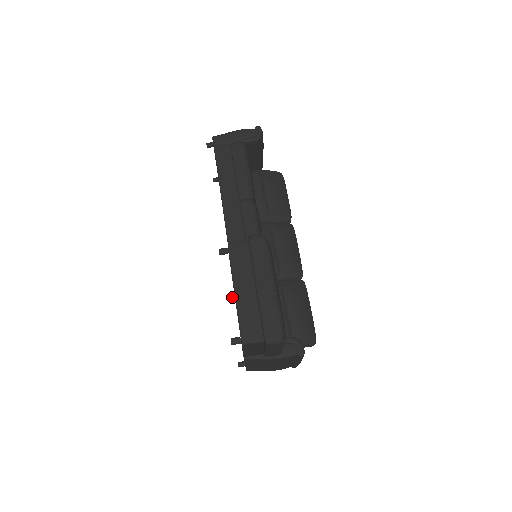
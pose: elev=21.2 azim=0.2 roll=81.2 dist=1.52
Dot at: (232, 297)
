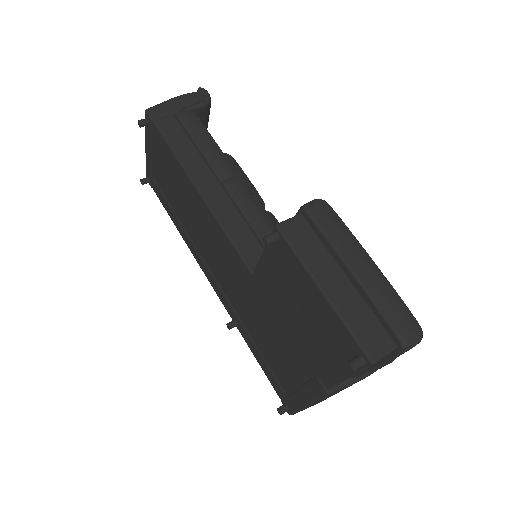
Dot at: (233, 324)
